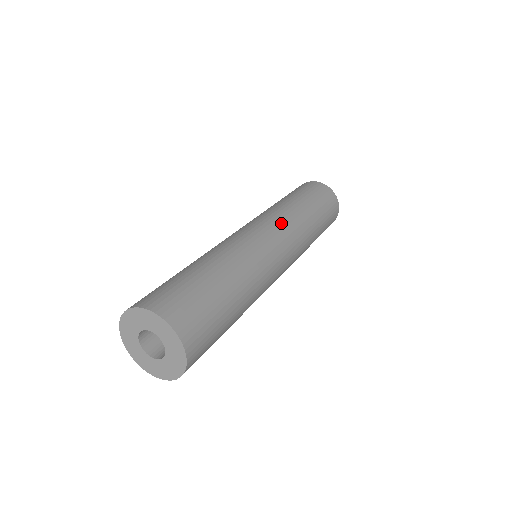
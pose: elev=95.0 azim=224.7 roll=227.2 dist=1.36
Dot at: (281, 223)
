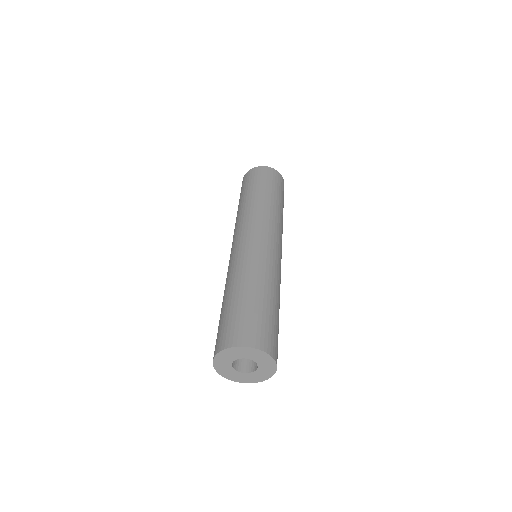
Dot at: (254, 222)
